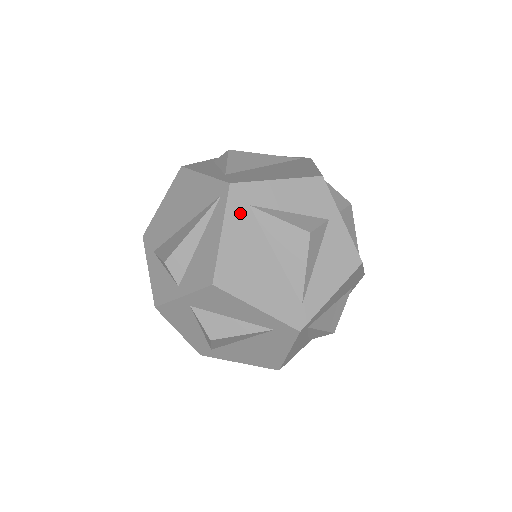
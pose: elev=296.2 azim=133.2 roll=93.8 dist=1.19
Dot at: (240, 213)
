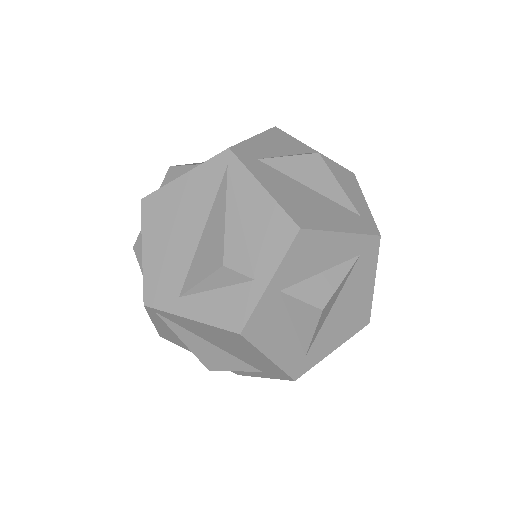
Dot at: (258, 167)
